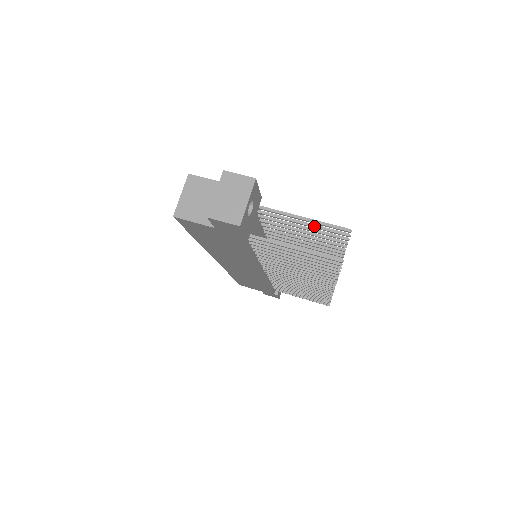
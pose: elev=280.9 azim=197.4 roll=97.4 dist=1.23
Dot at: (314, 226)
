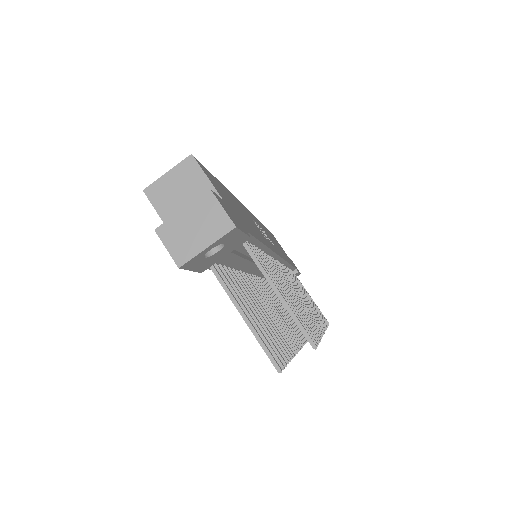
Dot at: occluded
